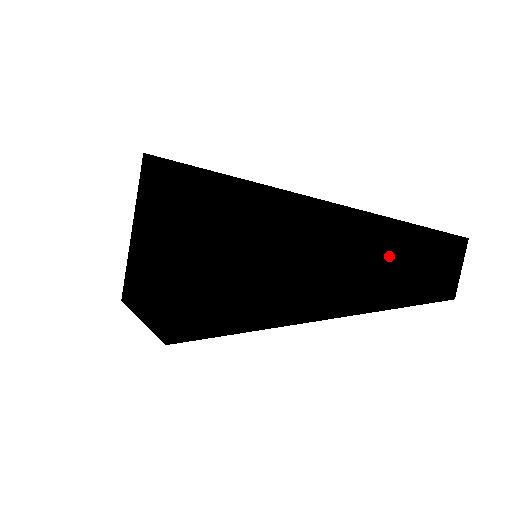
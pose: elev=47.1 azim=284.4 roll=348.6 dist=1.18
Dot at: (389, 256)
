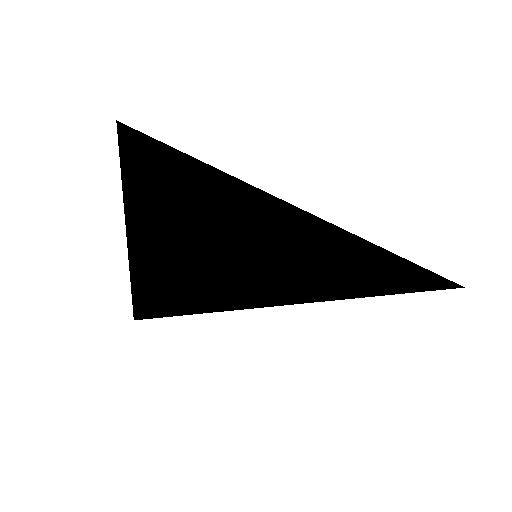
Dot at: occluded
